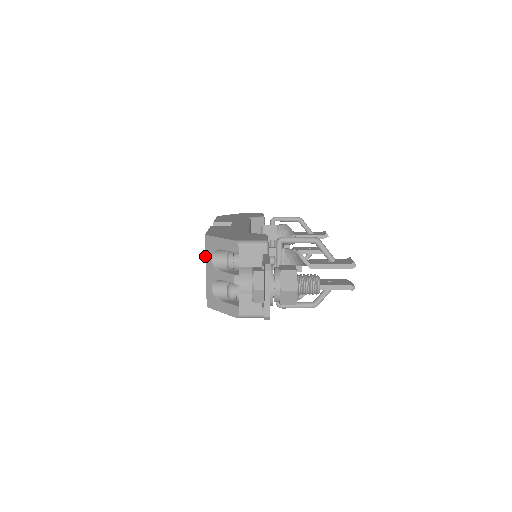
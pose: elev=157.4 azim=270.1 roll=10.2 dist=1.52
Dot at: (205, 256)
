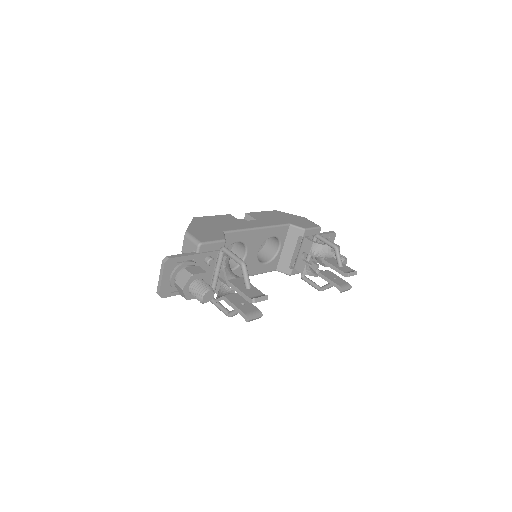
Dot at: occluded
